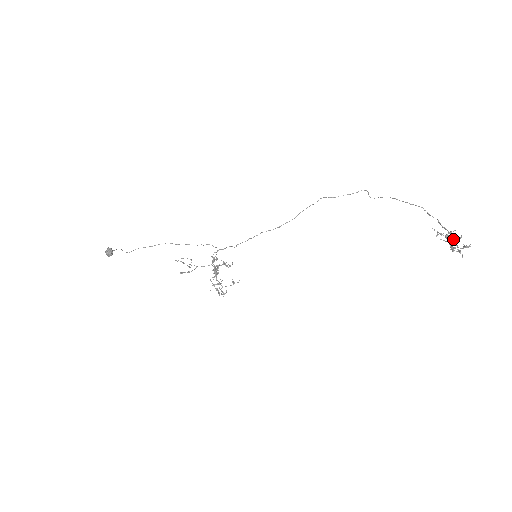
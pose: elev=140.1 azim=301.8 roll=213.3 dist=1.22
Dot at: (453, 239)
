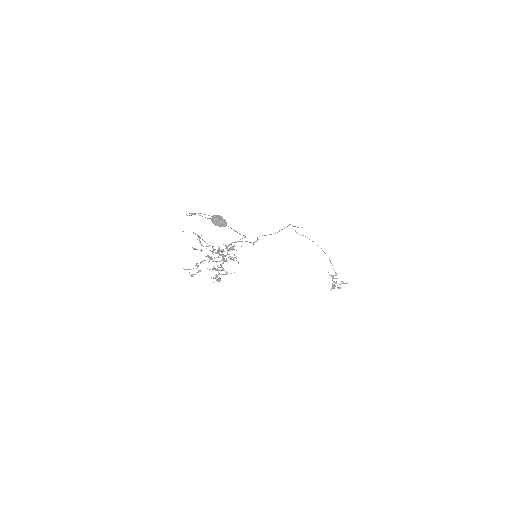
Dot at: (342, 283)
